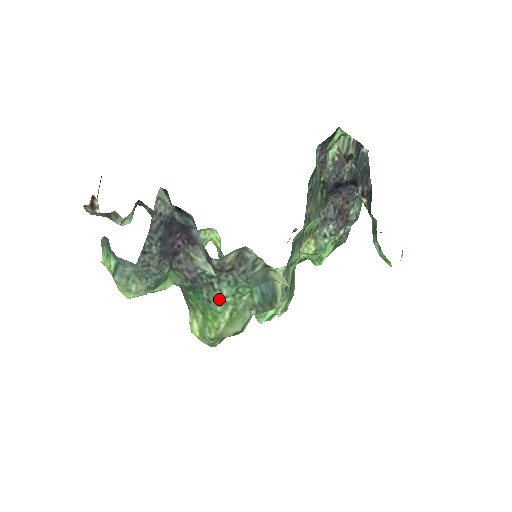
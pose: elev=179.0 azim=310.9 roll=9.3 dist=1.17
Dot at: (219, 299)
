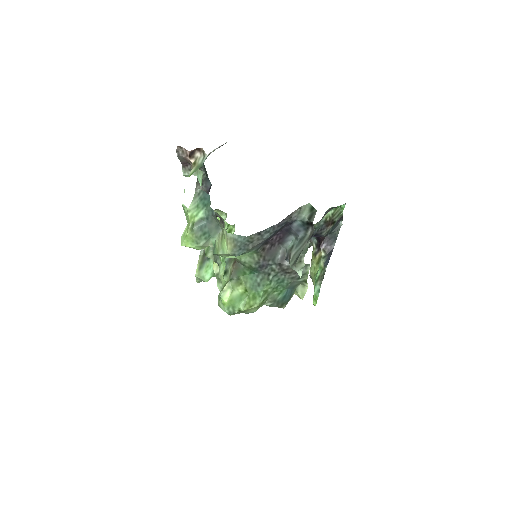
Dot at: (267, 287)
